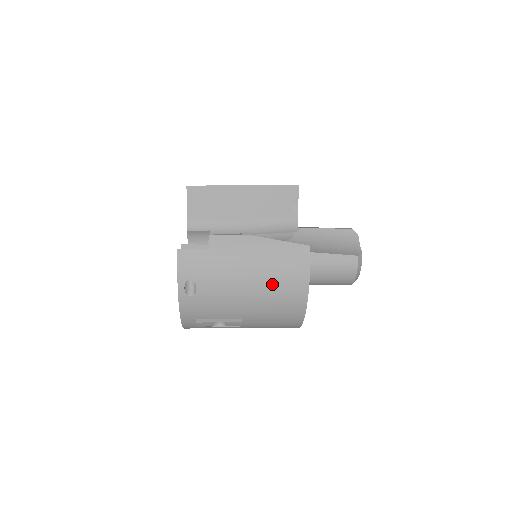
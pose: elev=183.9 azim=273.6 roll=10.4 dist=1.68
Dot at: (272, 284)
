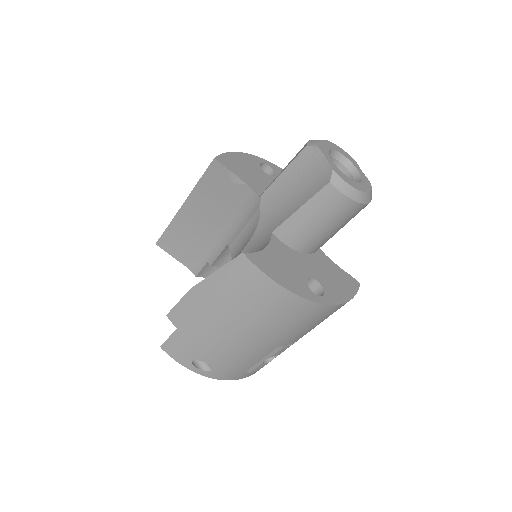
Dot at: (253, 315)
